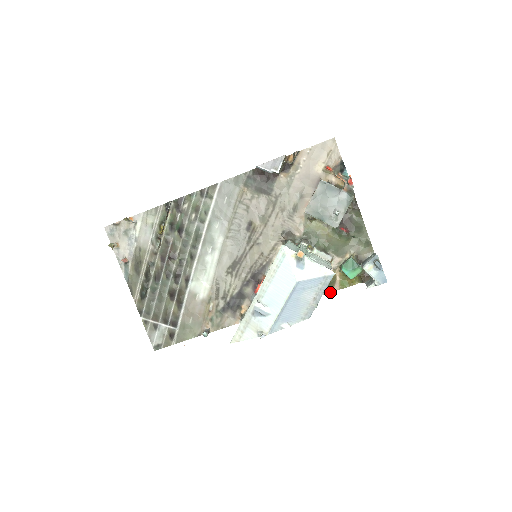
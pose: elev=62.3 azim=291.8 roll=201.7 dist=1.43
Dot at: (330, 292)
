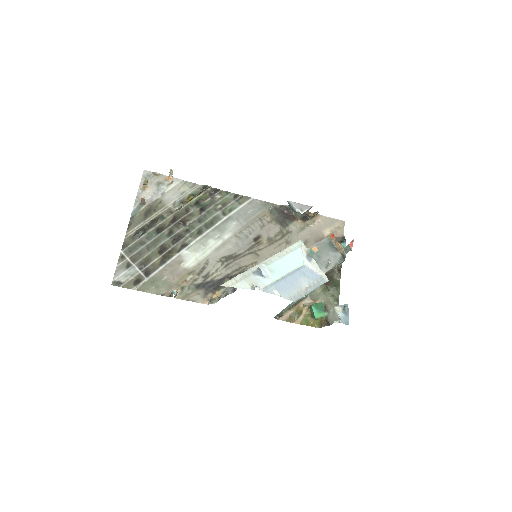
Dot at: (292, 322)
